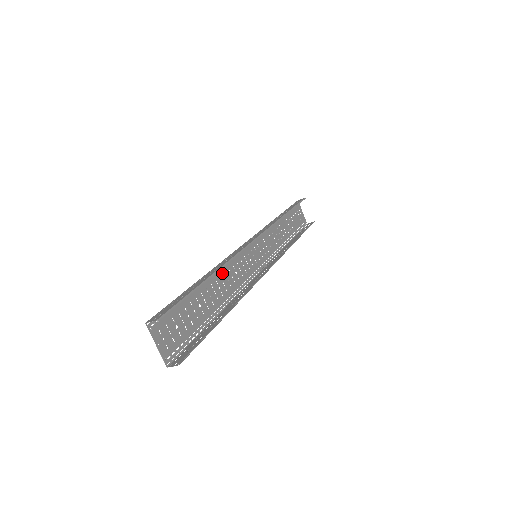
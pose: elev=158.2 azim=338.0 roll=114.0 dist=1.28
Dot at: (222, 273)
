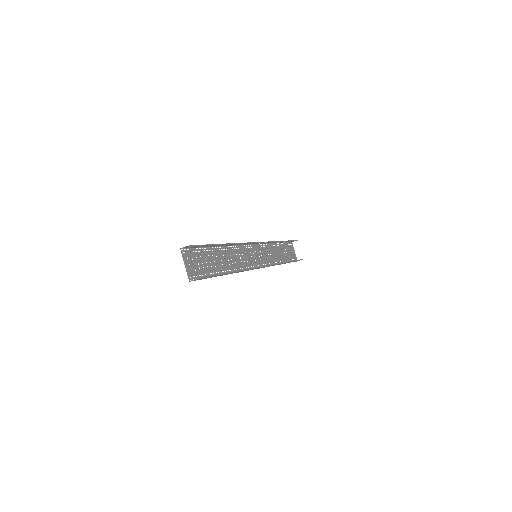
Dot at: (231, 252)
